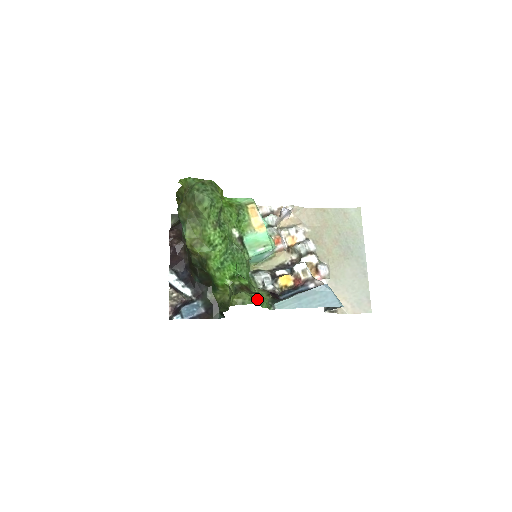
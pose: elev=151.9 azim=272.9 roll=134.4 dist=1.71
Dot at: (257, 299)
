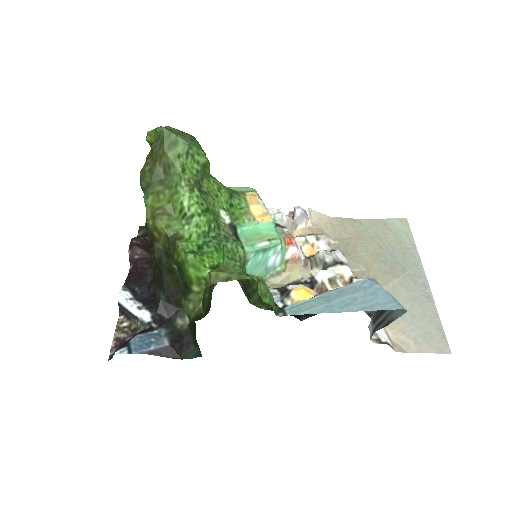
Dot at: (254, 284)
